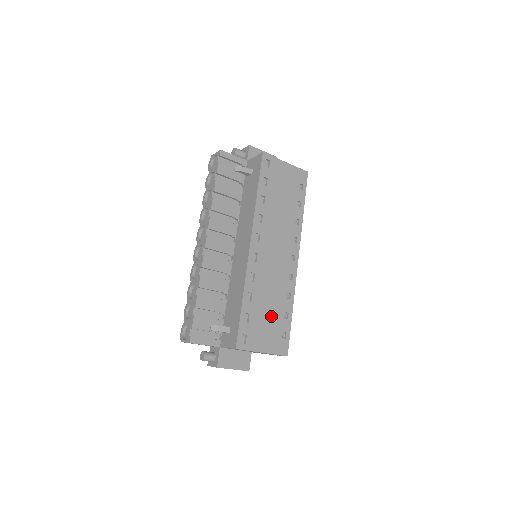
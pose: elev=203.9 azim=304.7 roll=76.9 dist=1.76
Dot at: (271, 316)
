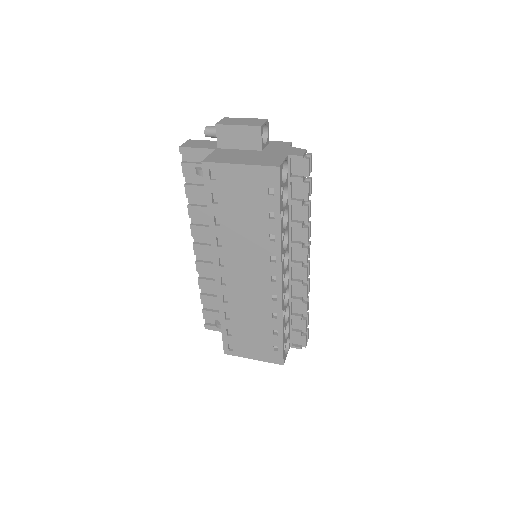
Dot at: (256, 332)
